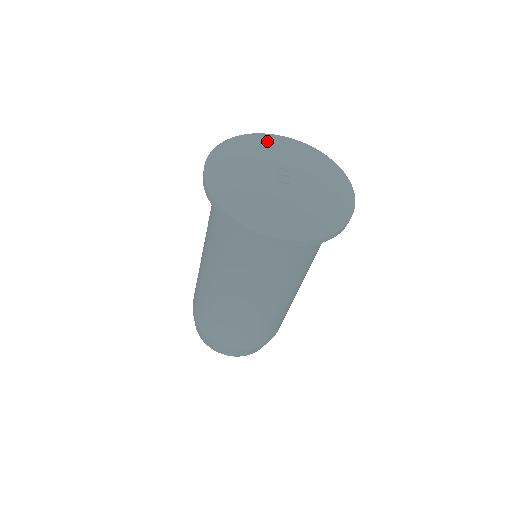
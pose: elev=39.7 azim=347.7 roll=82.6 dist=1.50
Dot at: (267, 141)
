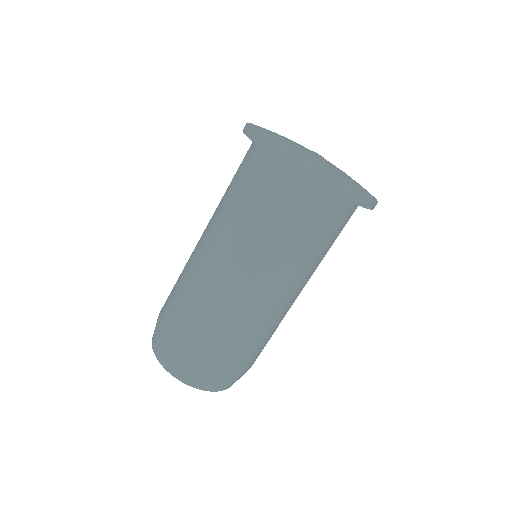
Dot at: occluded
